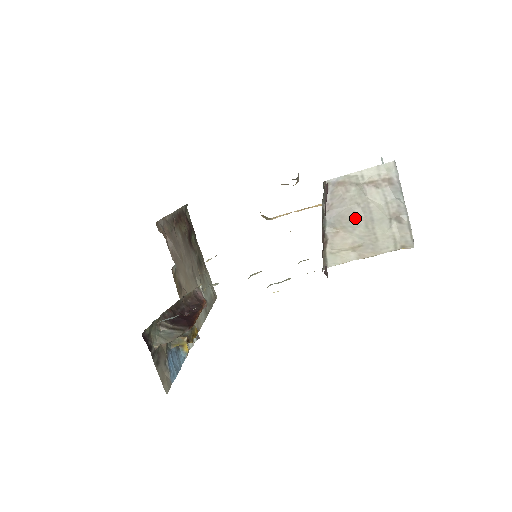
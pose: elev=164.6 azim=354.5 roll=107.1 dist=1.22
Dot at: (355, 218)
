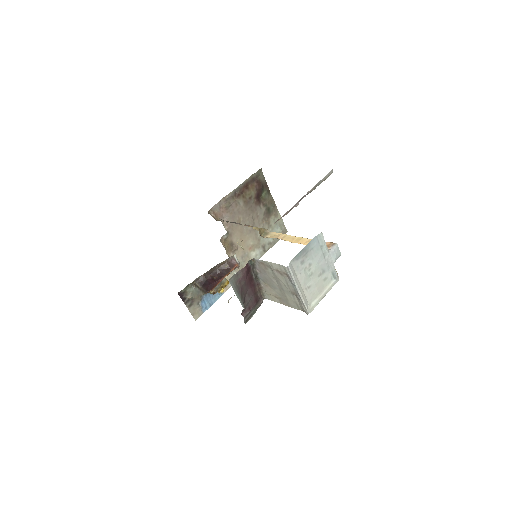
Dot at: (274, 284)
